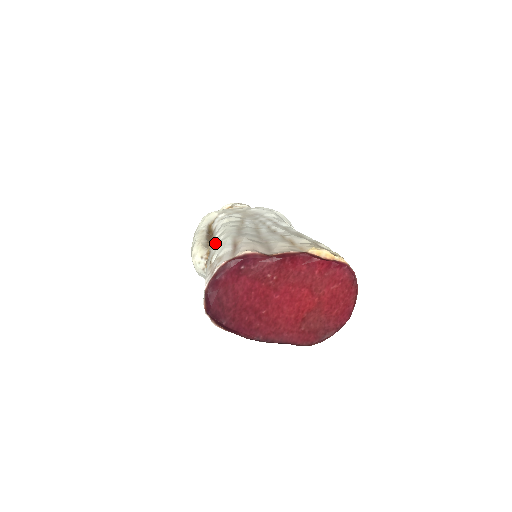
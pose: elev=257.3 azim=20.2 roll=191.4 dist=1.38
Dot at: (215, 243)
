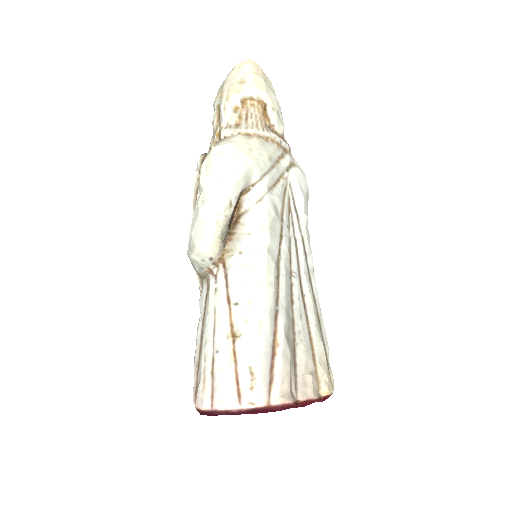
Dot at: (247, 292)
